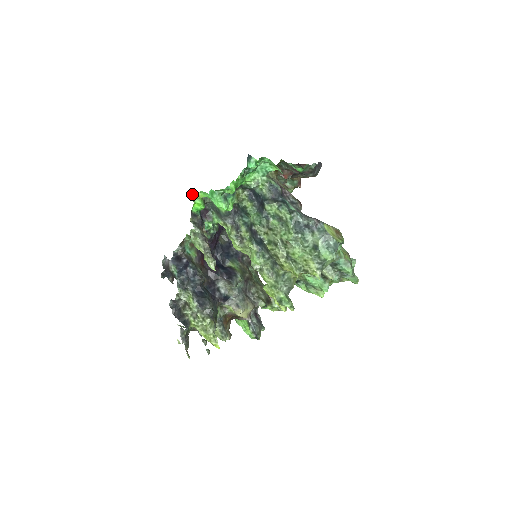
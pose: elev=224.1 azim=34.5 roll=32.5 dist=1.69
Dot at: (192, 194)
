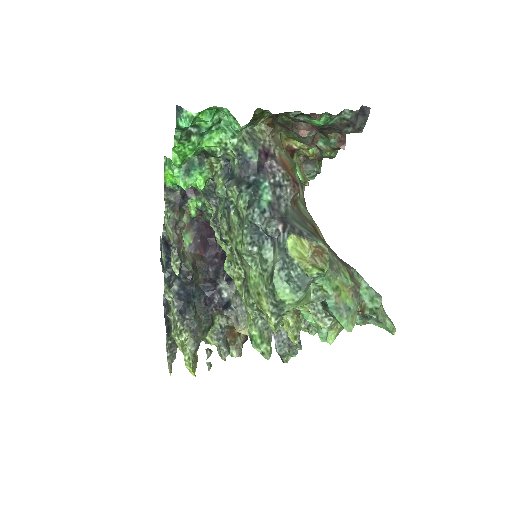
Dot at: occluded
